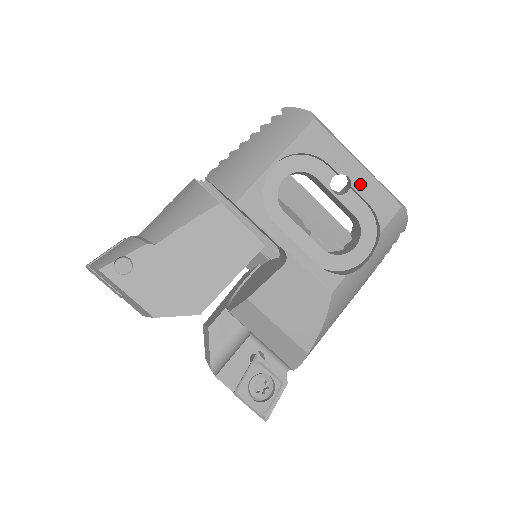
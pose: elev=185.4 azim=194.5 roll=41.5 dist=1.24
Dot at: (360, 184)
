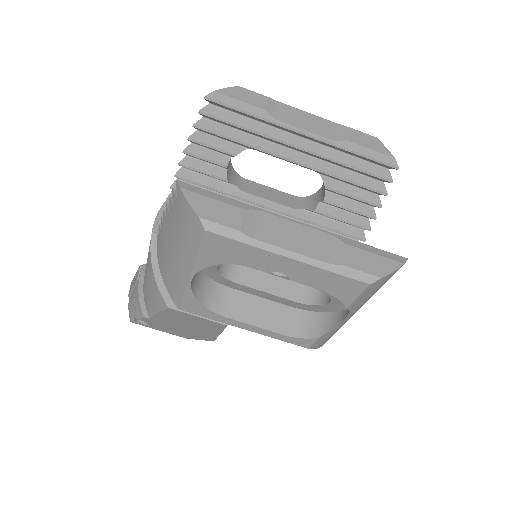
Dot at: (301, 276)
